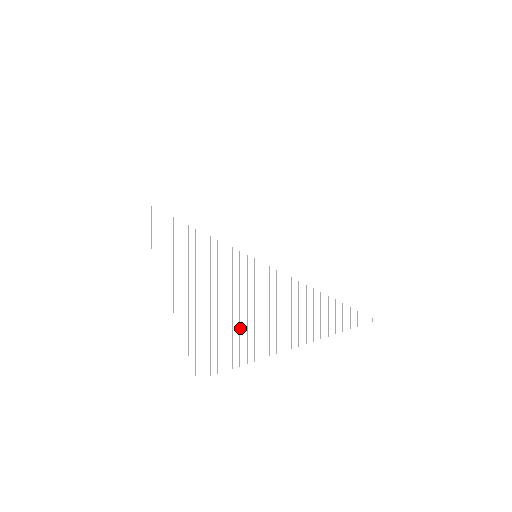
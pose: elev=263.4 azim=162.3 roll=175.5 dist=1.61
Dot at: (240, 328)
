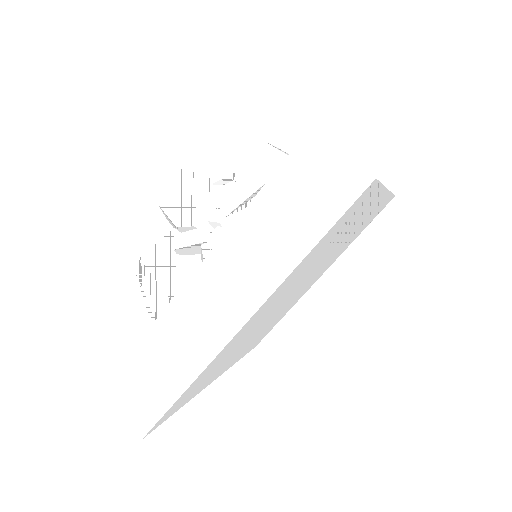
Dot at: (222, 365)
